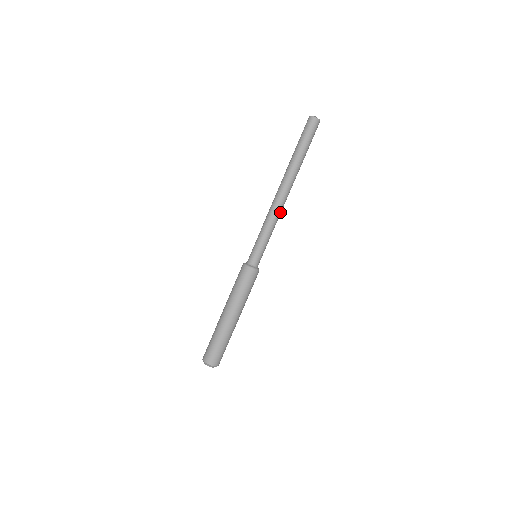
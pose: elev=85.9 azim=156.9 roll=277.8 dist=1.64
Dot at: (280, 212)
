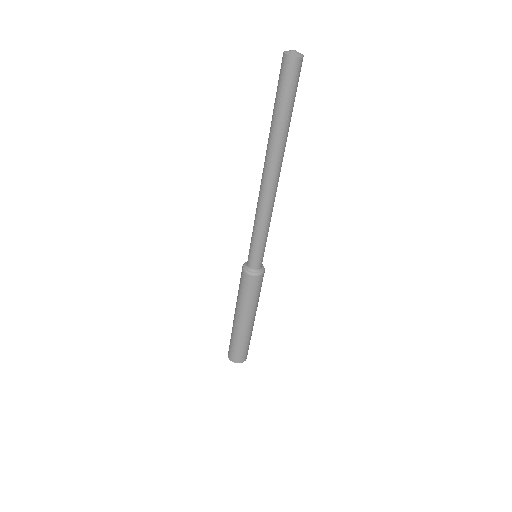
Dot at: (272, 204)
